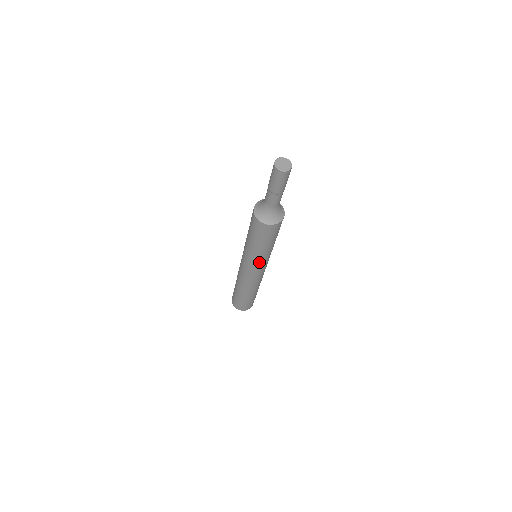
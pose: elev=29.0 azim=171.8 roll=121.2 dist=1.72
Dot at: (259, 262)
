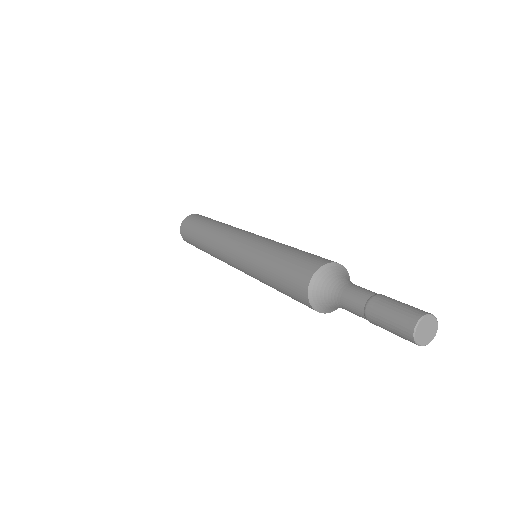
Dot at: (252, 275)
